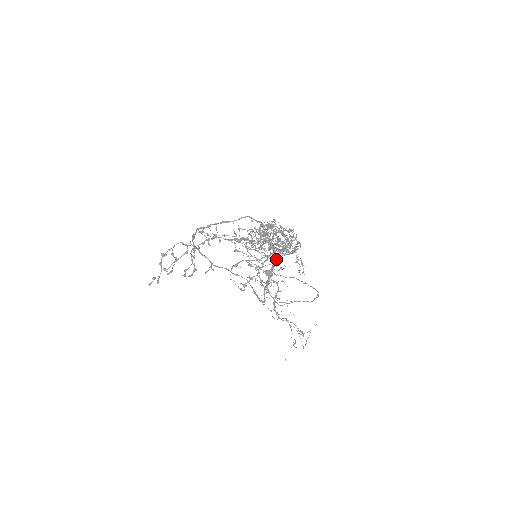
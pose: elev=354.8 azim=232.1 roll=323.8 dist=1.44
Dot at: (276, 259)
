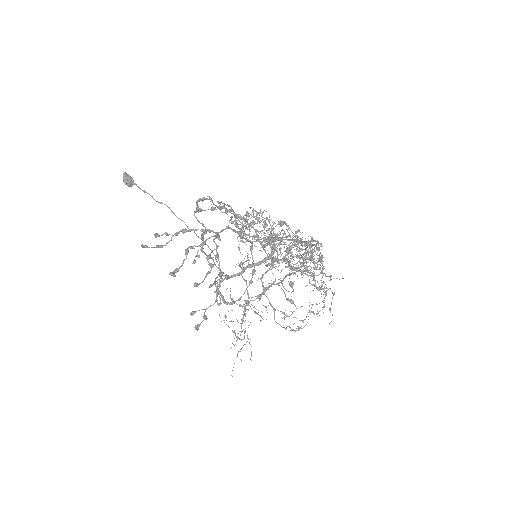
Dot at: (266, 262)
